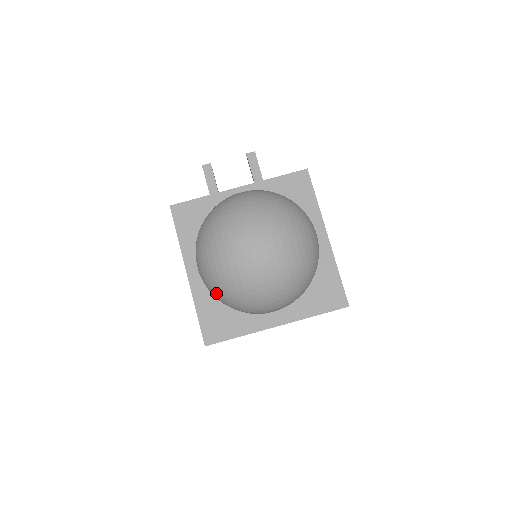
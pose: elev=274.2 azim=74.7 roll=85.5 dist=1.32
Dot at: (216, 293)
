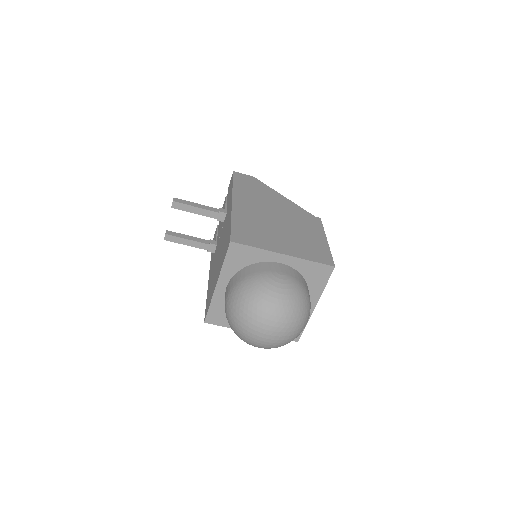
Dot at: occluded
